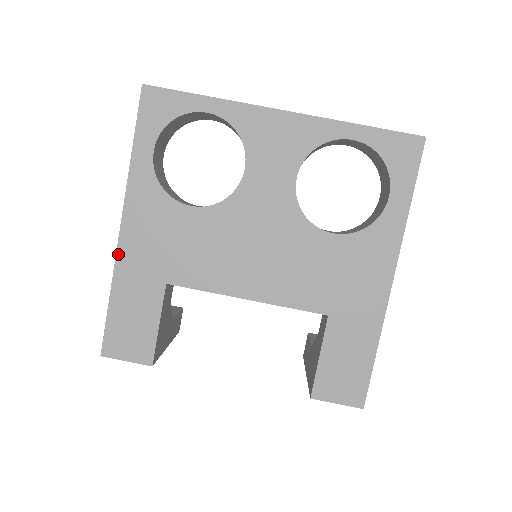
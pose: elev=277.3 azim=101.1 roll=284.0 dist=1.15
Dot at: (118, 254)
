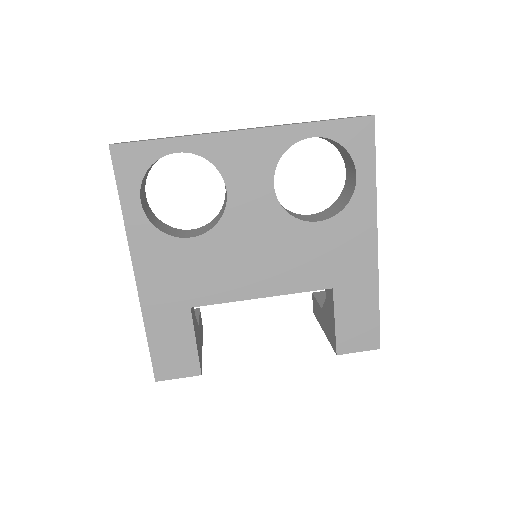
Dot at: (141, 297)
